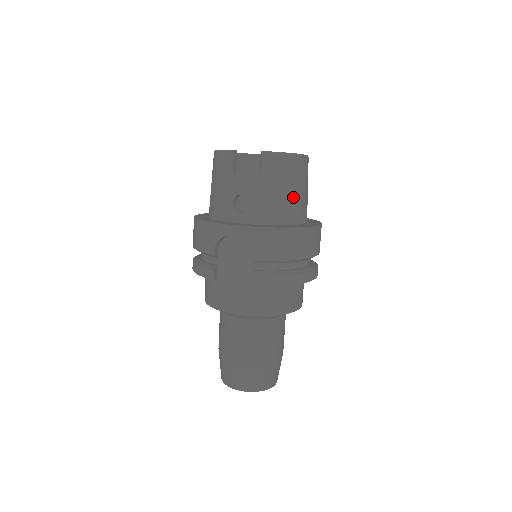
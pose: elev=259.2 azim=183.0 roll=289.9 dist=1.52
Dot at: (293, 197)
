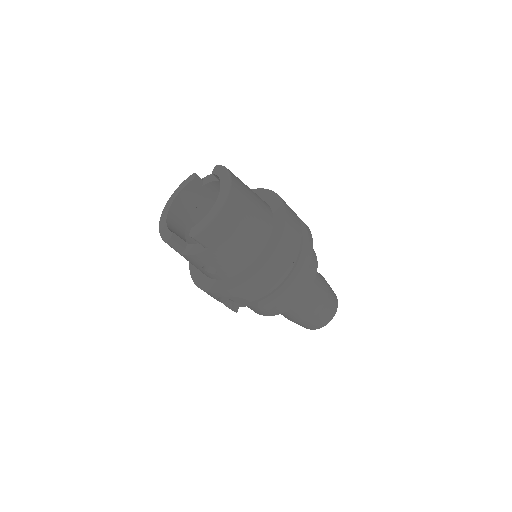
Dot at: (243, 239)
